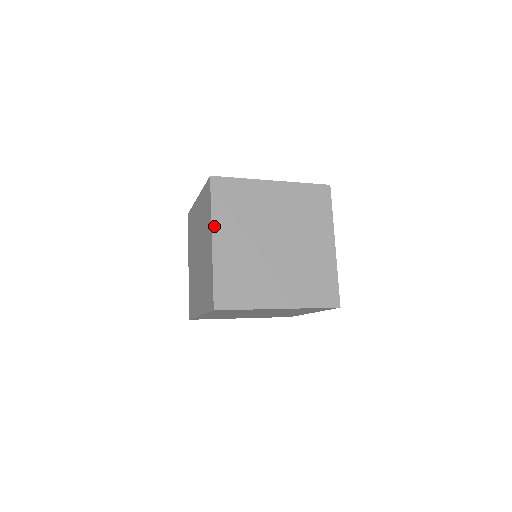
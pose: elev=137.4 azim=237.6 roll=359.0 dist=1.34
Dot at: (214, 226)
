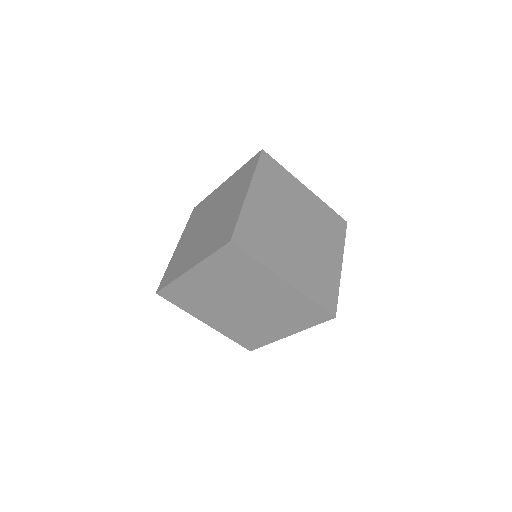
Dot at: (253, 182)
